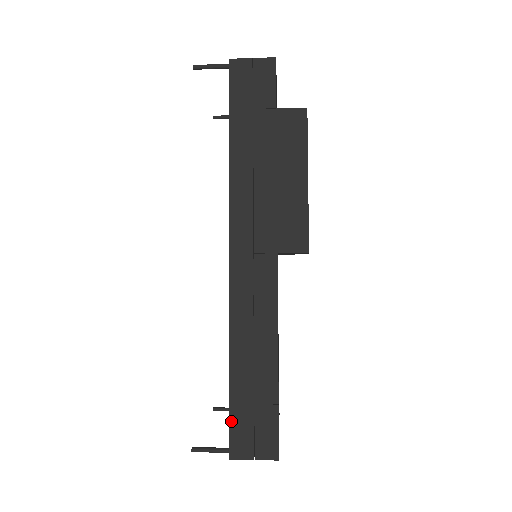
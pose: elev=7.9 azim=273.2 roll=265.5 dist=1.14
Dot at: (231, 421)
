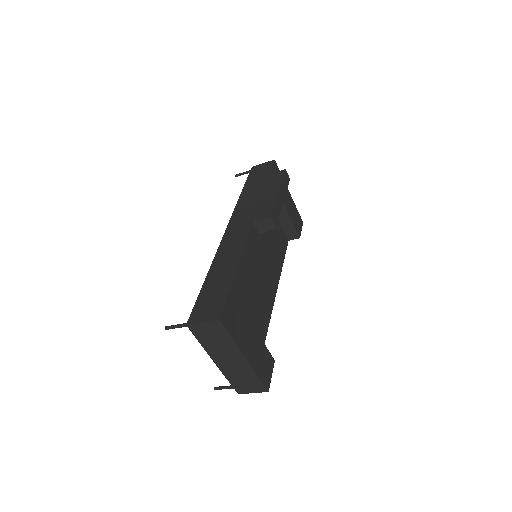
Dot at: (196, 303)
